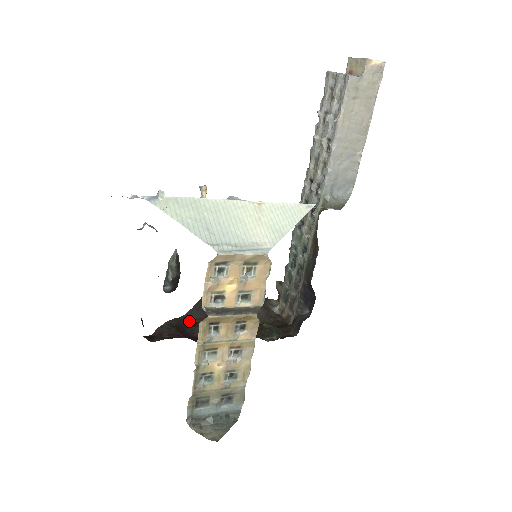
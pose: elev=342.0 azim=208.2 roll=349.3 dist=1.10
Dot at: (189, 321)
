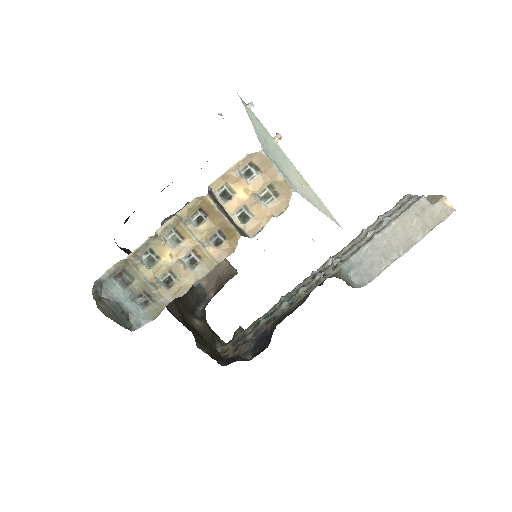
Dot at: occluded
